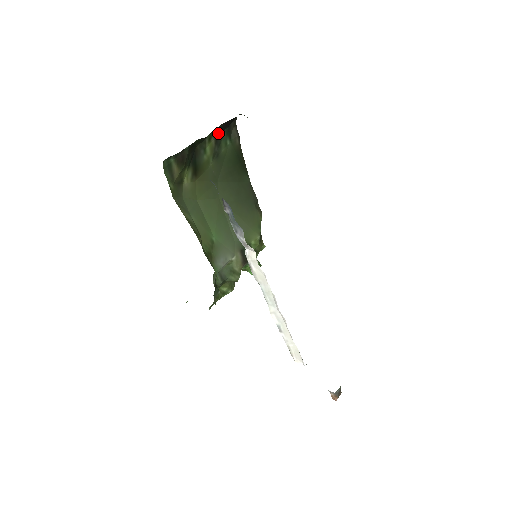
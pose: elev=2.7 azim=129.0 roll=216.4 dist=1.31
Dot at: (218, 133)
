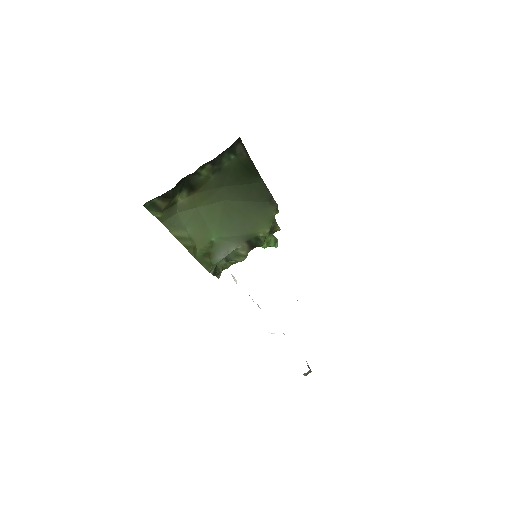
Dot at: (214, 159)
